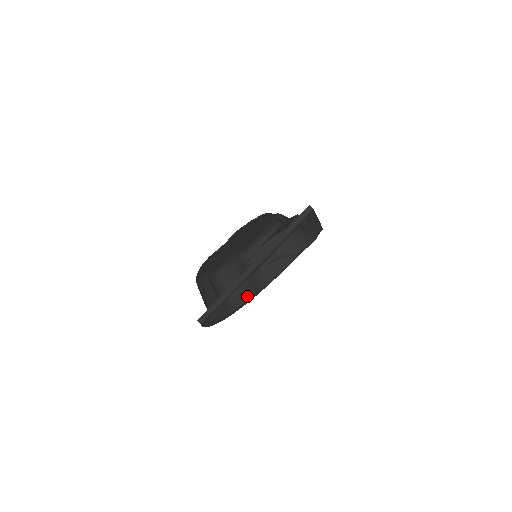
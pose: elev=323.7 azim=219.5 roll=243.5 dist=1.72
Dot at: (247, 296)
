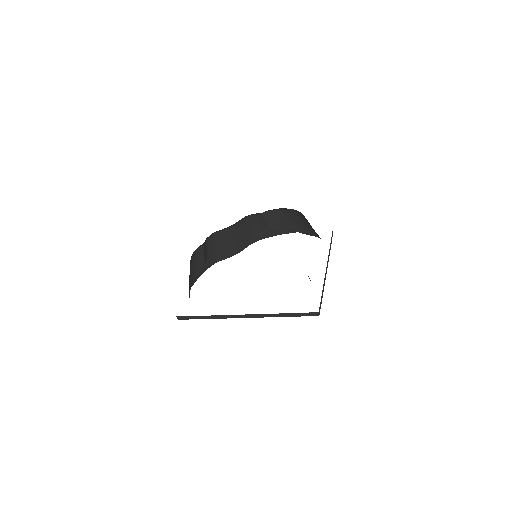
Dot at: (232, 254)
